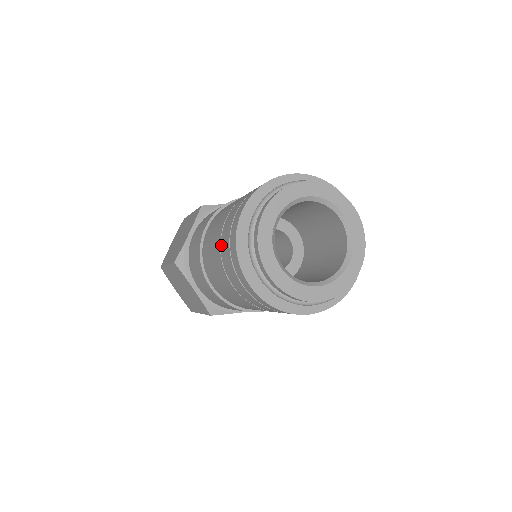
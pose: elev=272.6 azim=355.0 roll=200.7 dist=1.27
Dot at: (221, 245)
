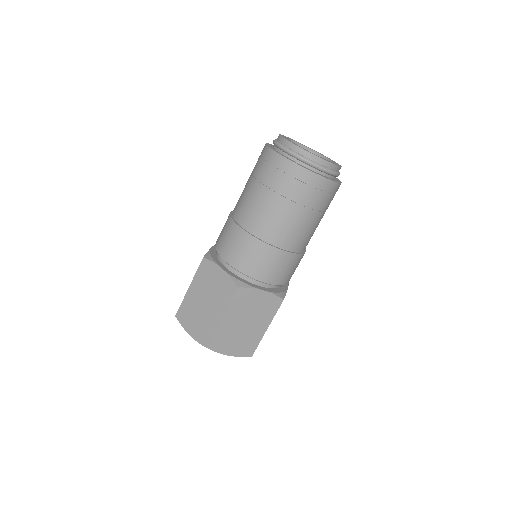
Dot at: (282, 192)
